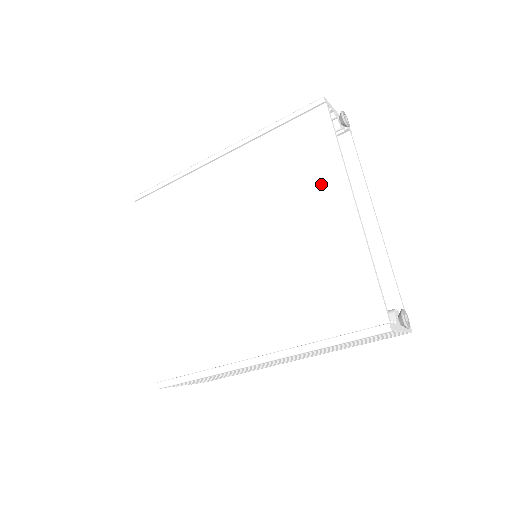
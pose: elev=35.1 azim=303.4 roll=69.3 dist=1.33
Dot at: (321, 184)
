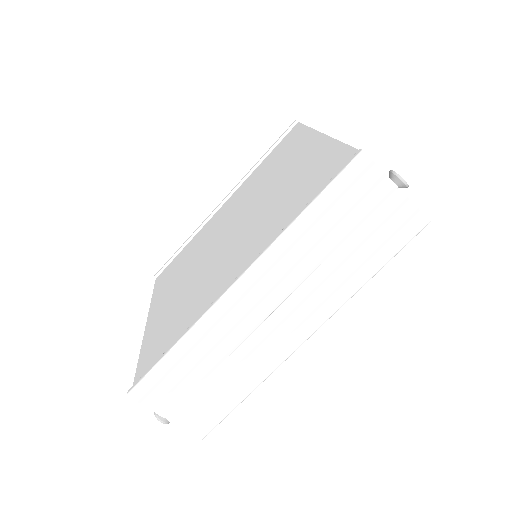
Dot at: (296, 149)
